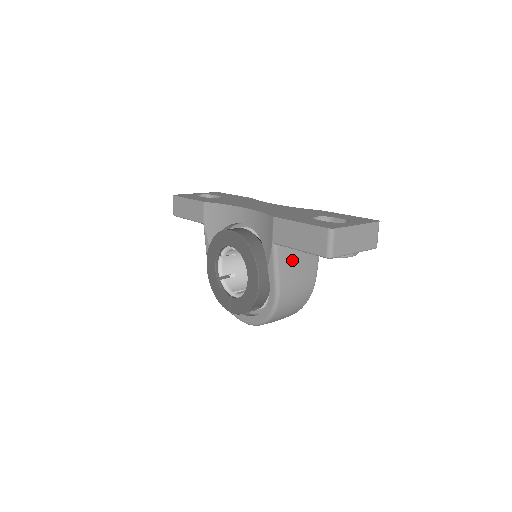
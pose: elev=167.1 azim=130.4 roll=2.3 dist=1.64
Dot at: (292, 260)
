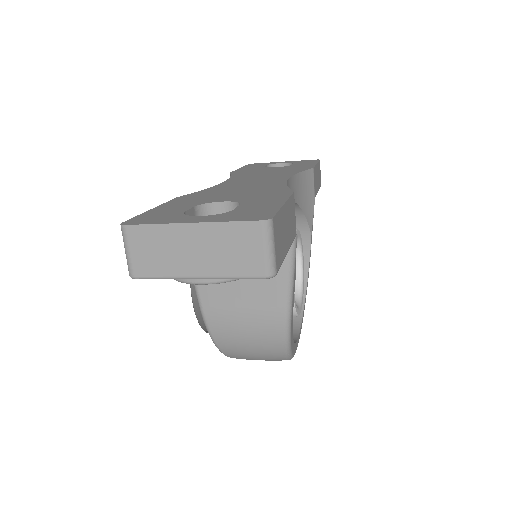
Dot at: occluded
